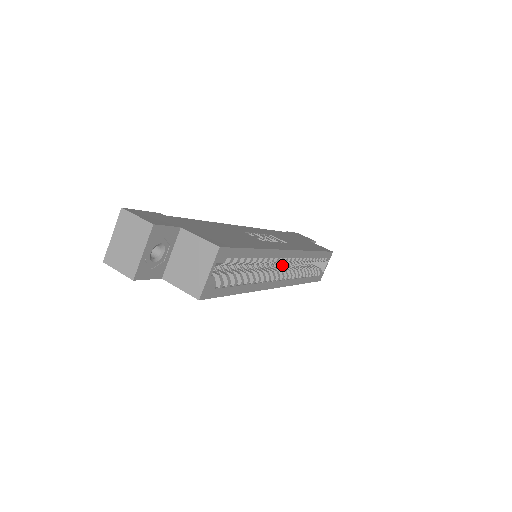
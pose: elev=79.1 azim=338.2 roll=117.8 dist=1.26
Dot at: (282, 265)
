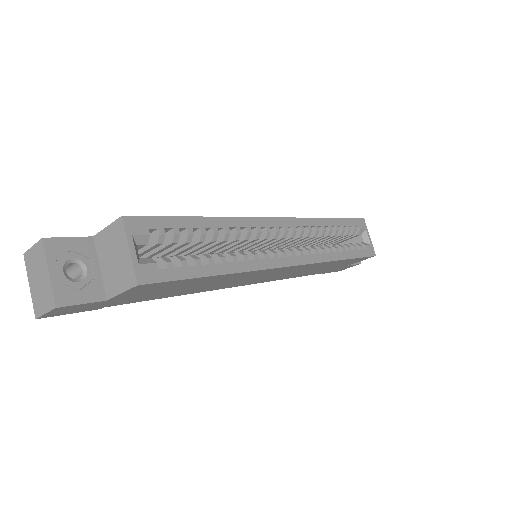
Dot at: occluded
